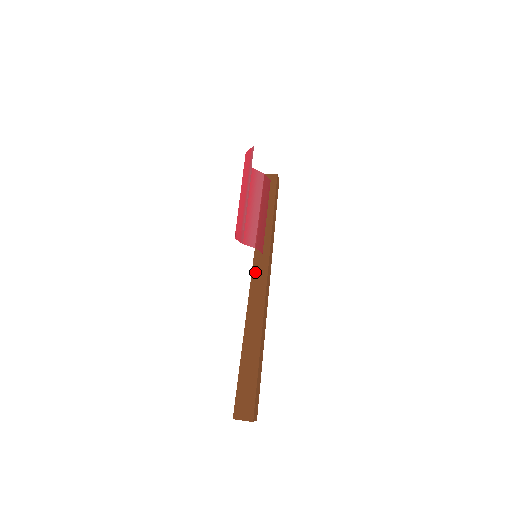
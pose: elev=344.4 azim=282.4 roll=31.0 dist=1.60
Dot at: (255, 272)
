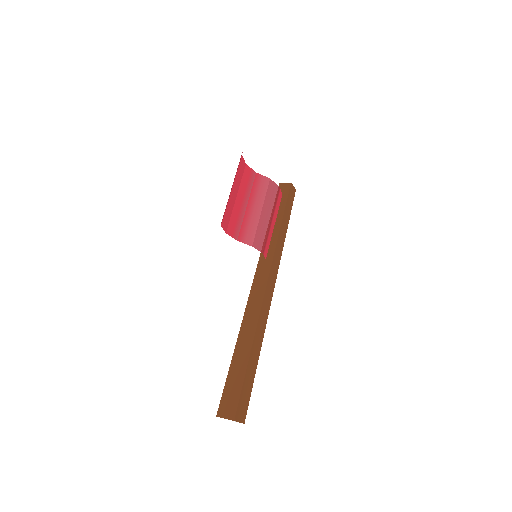
Dot at: (258, 274)
